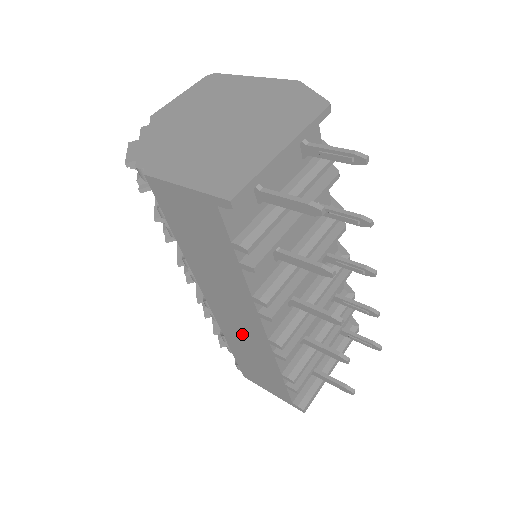
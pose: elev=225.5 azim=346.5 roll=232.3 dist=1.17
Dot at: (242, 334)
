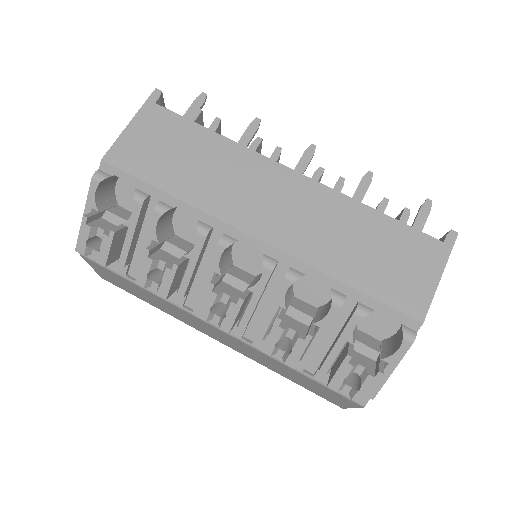
Dot at: (311, 222)
